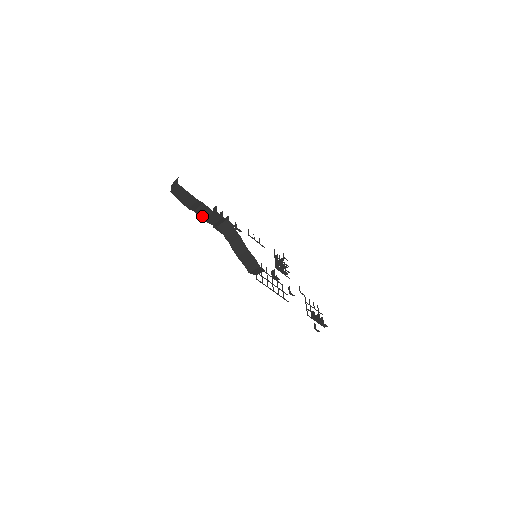
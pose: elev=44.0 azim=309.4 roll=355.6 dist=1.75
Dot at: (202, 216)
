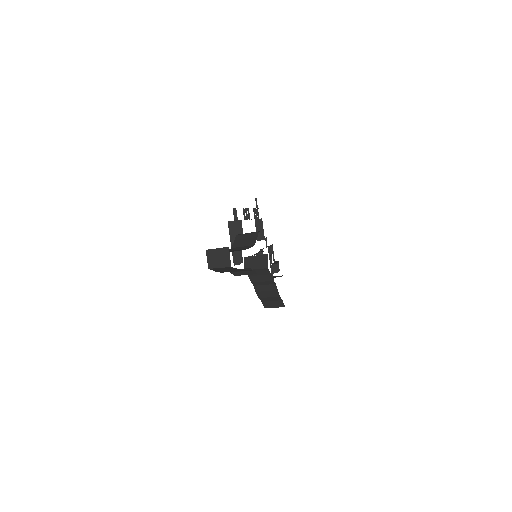
Dot at: (235, 273)
